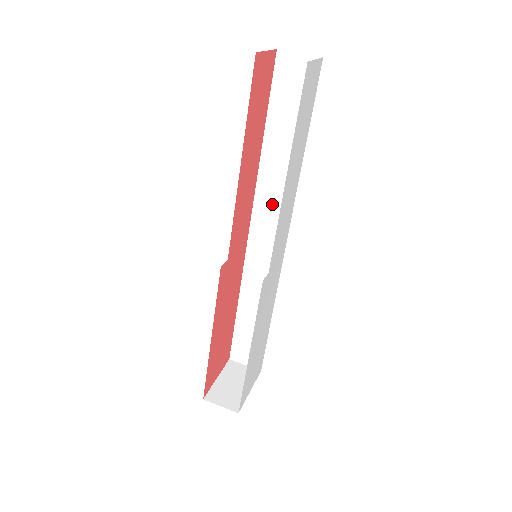
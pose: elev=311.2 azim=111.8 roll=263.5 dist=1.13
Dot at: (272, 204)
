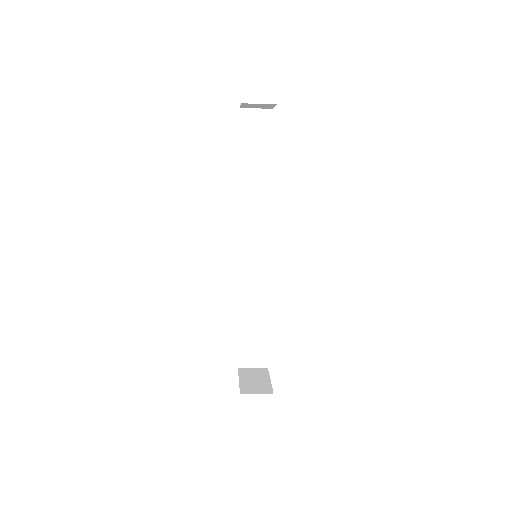
Dot at: (254, 218)
